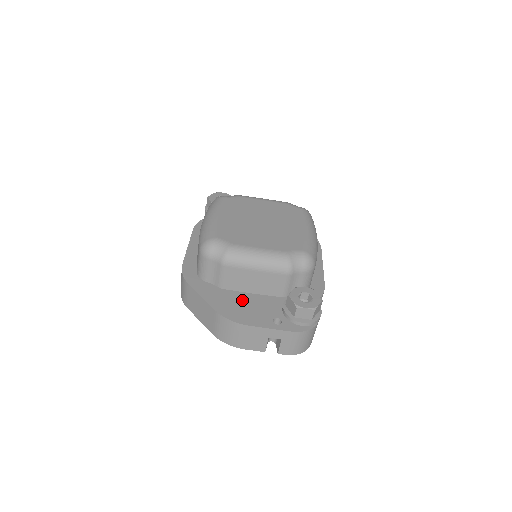
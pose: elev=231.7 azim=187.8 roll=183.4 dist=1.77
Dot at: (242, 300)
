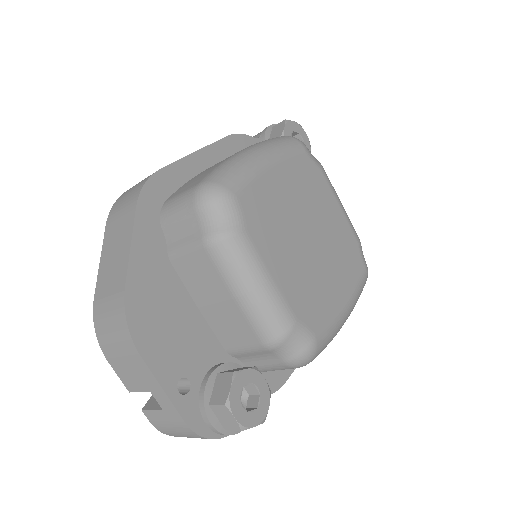
Dot at: (176, 305)
